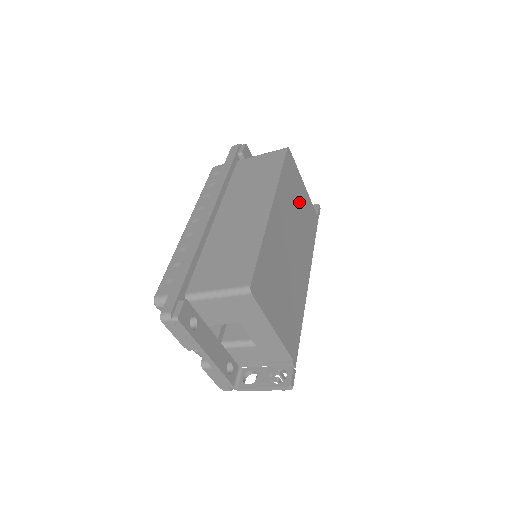
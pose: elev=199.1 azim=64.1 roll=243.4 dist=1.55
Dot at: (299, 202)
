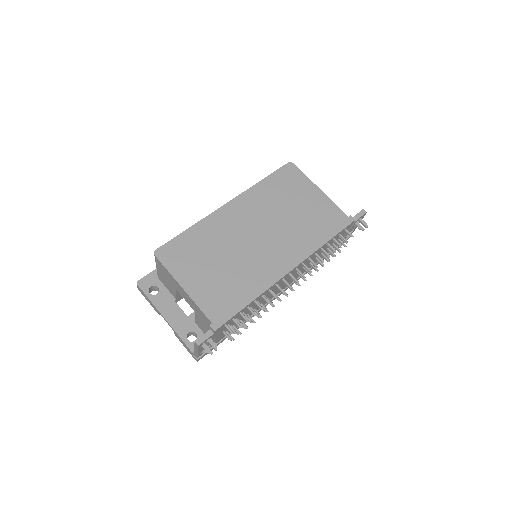
Dot at: (298, 204)
